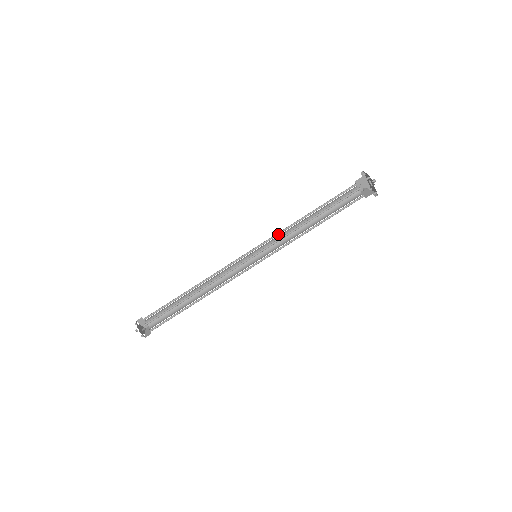
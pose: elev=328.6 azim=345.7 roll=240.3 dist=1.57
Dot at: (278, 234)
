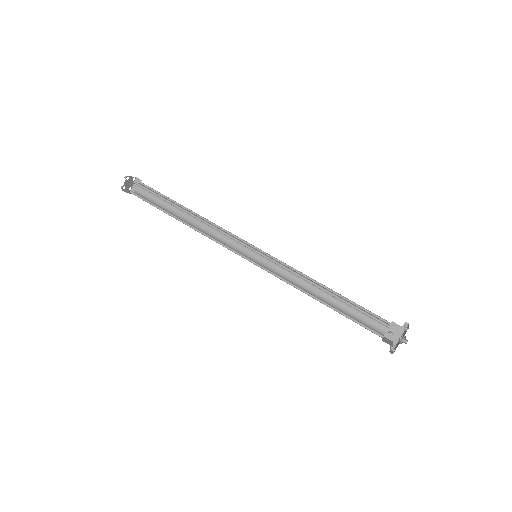
Dot at: (291, 268)
